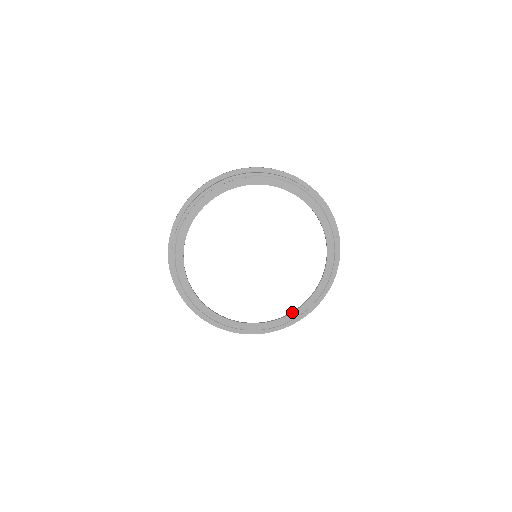
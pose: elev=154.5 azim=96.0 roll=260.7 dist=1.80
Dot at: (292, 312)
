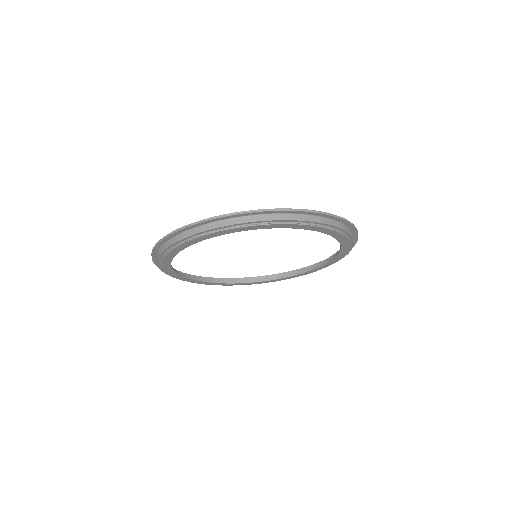
Dot at: (290, 276)
